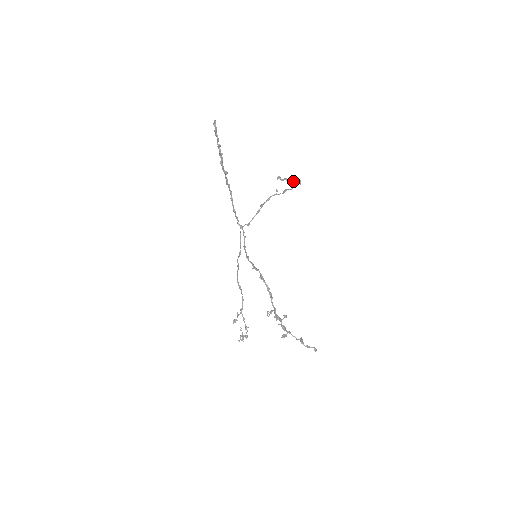
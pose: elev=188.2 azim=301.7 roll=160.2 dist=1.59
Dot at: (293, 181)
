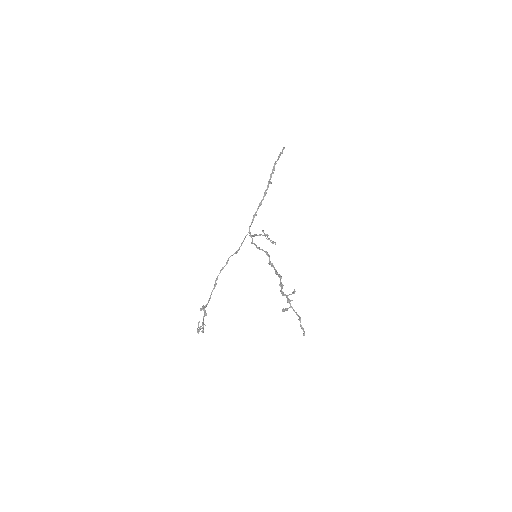
Dot at: (271, 240)
